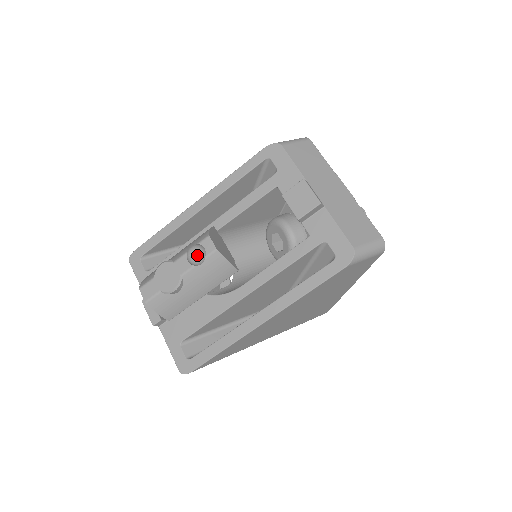
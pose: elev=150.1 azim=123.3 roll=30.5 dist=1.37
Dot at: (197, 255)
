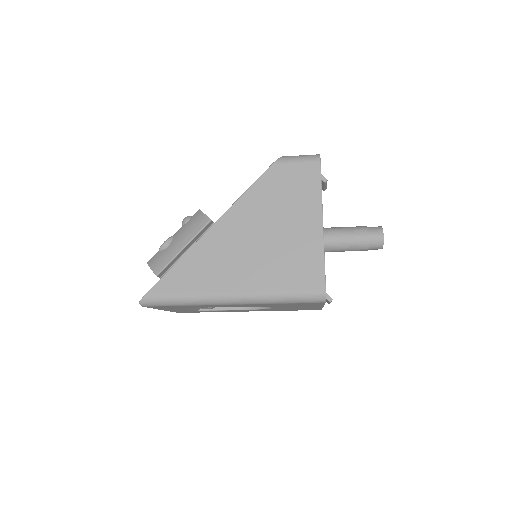
Dot at: (186, 217)
